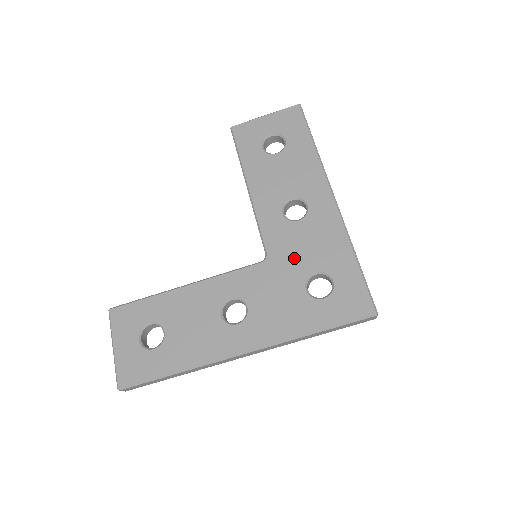
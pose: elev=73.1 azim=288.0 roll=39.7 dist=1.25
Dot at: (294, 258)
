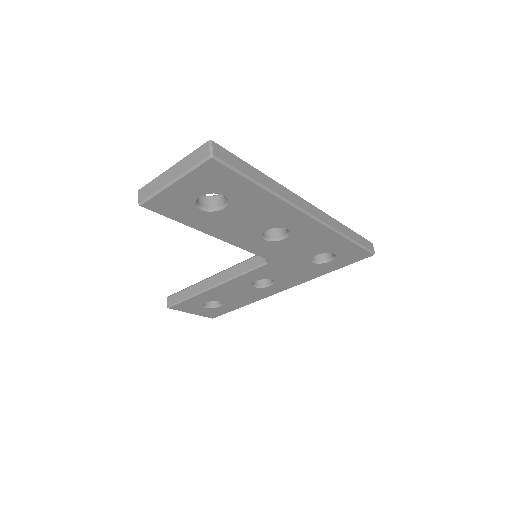
Dot at: (294, 255)
